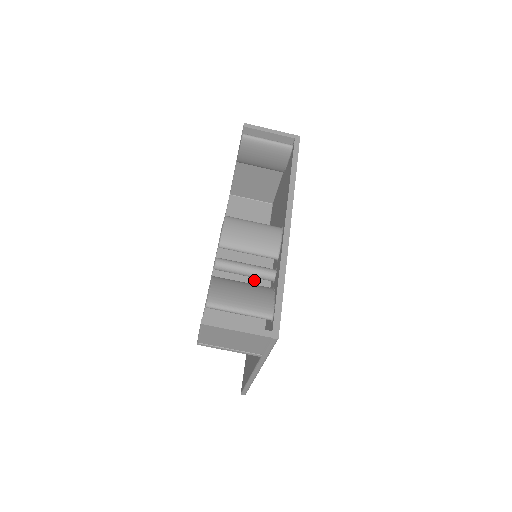
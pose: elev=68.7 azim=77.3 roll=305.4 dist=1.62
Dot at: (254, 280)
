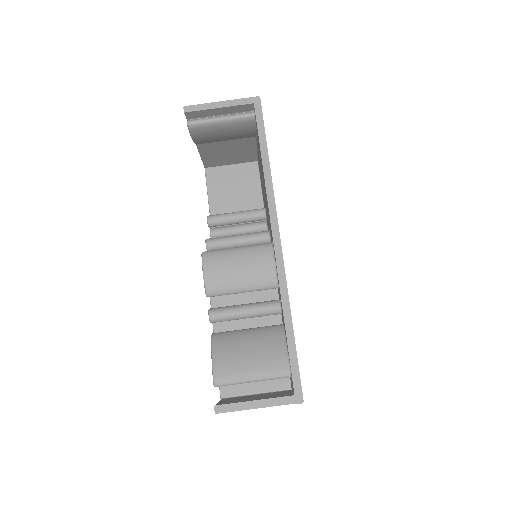
Dot at: occluded
